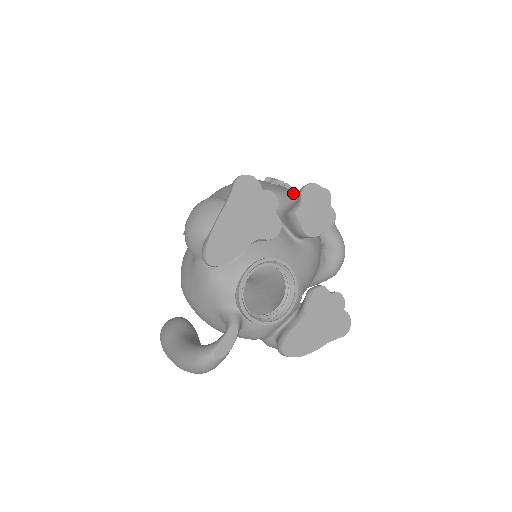
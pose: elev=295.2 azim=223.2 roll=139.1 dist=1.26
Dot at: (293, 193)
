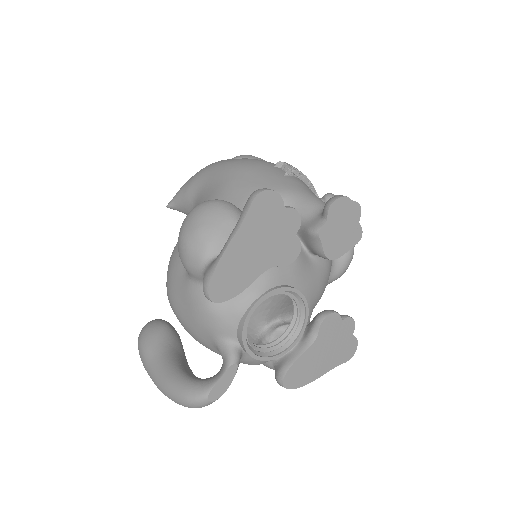
Dot at: (313, 197)
